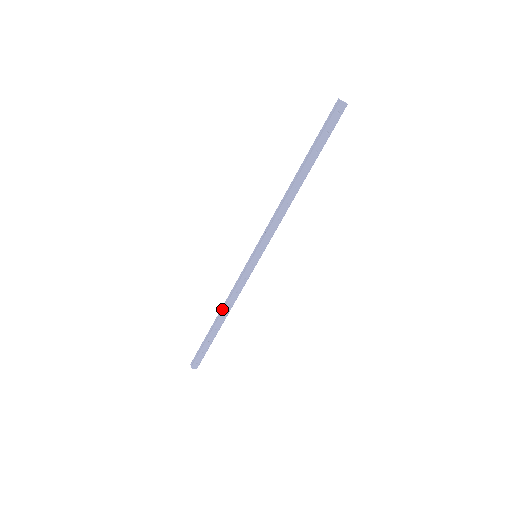
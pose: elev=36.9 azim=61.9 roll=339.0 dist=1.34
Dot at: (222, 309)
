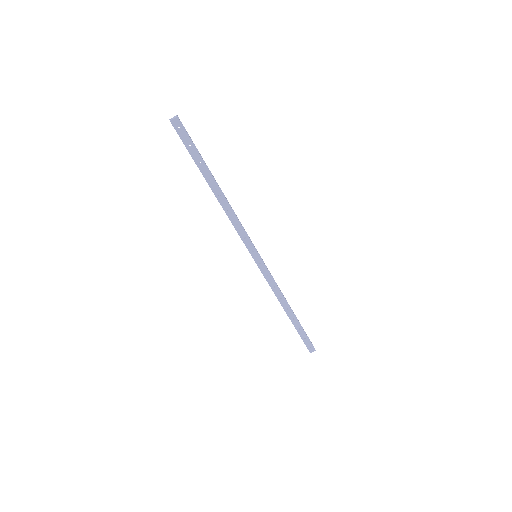
Dot at: (281, 304)
